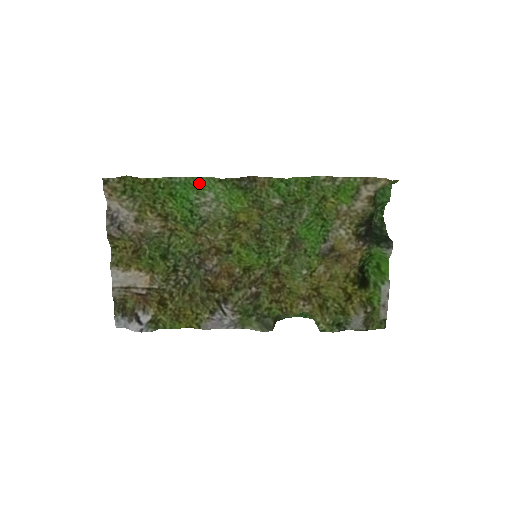
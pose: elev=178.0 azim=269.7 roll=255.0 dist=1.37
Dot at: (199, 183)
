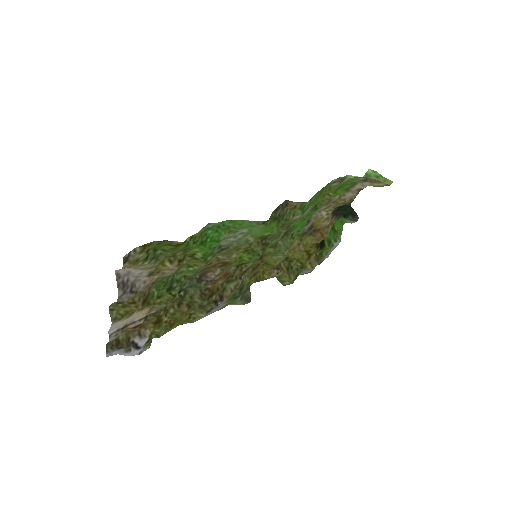
Dot at: (236, 225)
